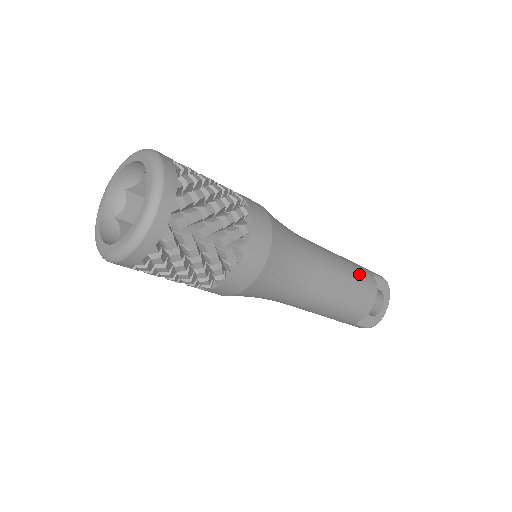
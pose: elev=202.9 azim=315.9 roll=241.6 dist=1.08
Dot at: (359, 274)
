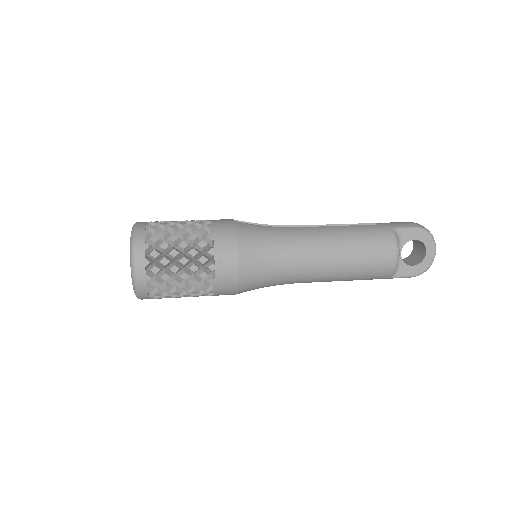
Dot at: (366, 238)
